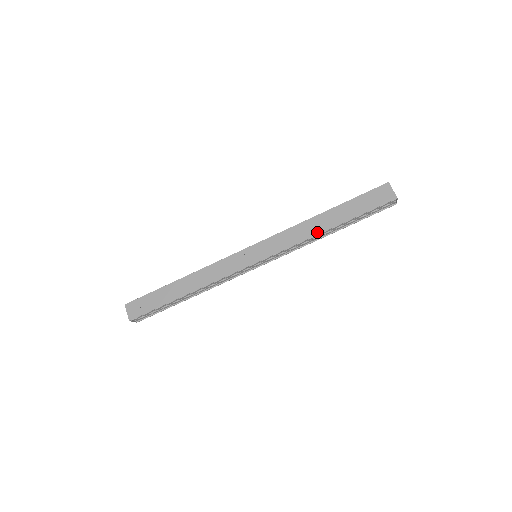
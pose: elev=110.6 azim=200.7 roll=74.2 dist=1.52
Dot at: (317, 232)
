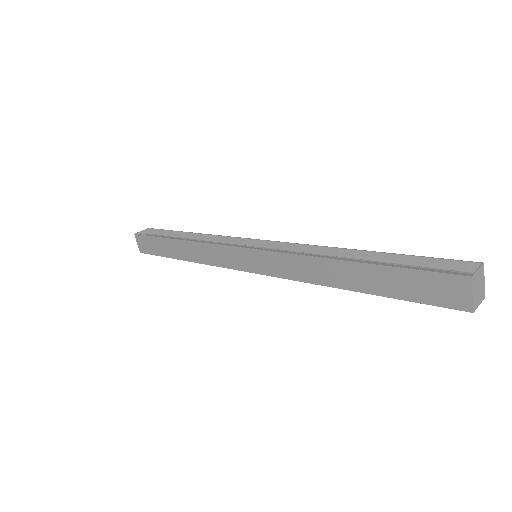
Dot at: (327, 283)
